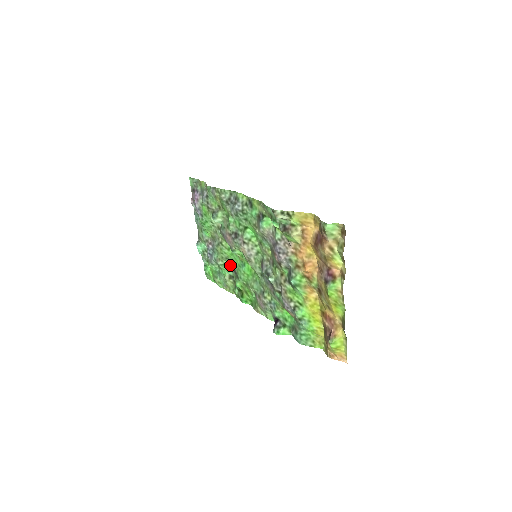
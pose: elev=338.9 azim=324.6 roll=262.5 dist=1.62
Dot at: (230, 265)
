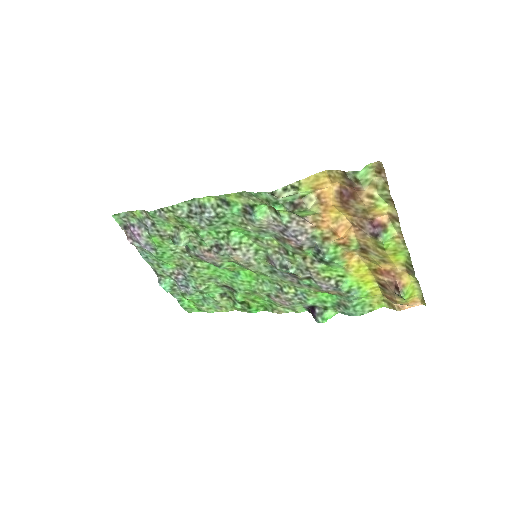
Dot at: (217, 283)
